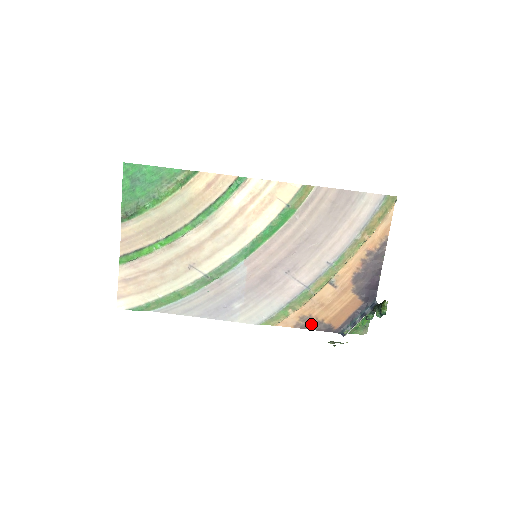
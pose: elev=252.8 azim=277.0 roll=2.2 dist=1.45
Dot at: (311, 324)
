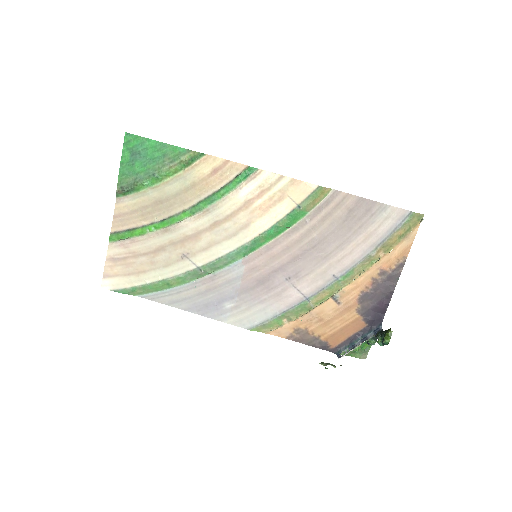
Dot at: (306, 338)
